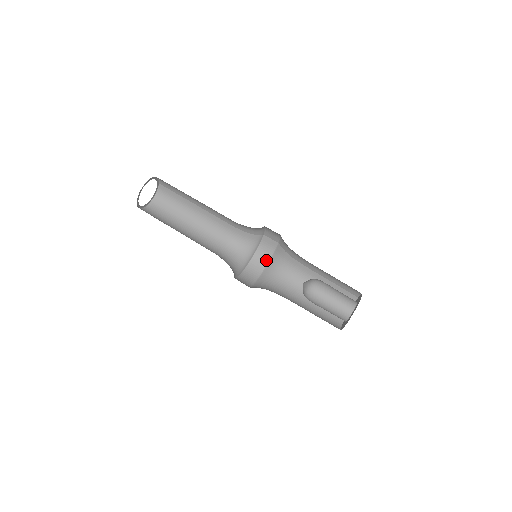
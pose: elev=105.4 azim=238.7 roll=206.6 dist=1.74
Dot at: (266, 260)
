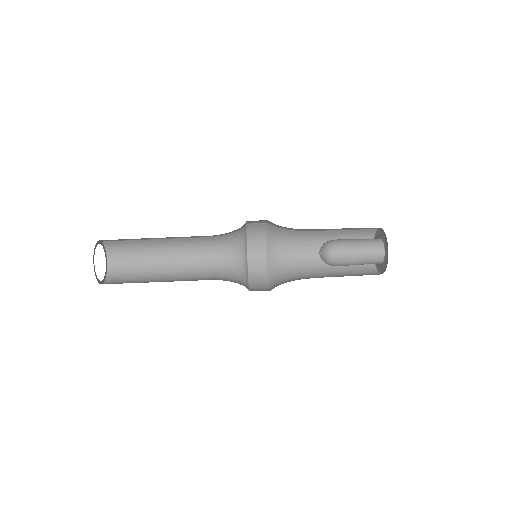
Dot at: (262, 243)
